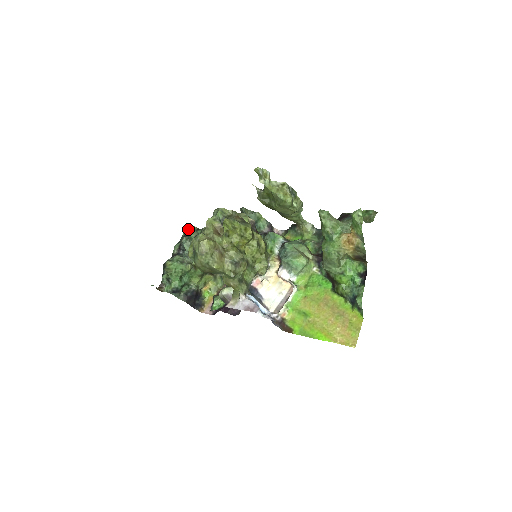
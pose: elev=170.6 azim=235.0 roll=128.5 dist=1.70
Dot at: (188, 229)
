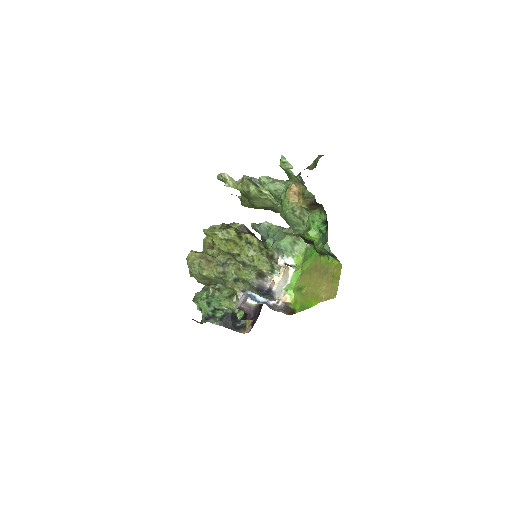
Dot at: occluded
